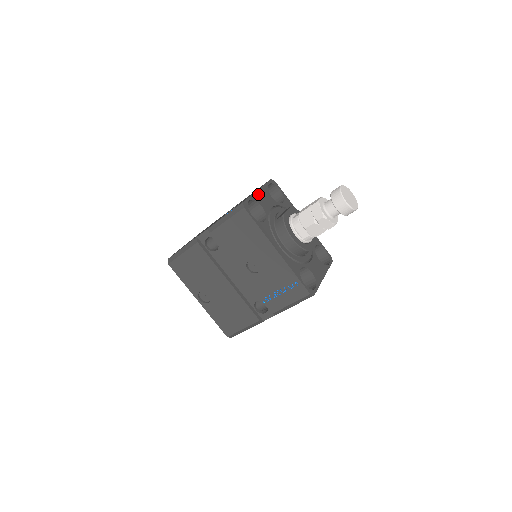
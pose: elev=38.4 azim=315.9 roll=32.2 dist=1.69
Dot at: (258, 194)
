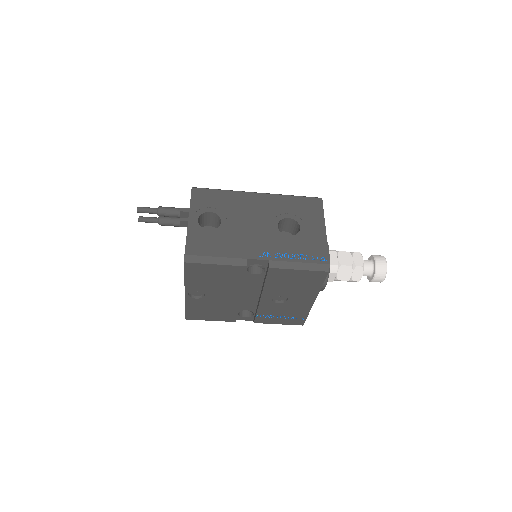
Dot at: (325, 236)
